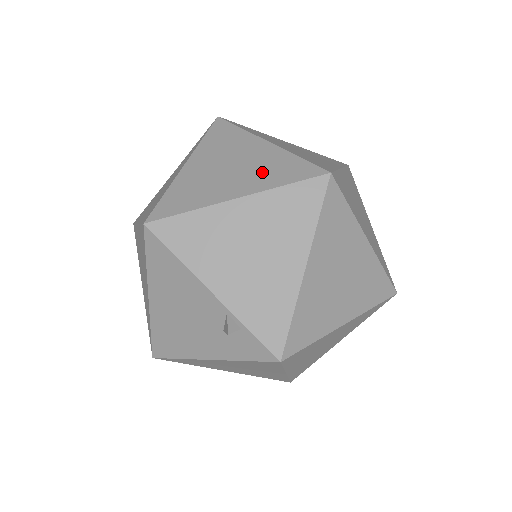
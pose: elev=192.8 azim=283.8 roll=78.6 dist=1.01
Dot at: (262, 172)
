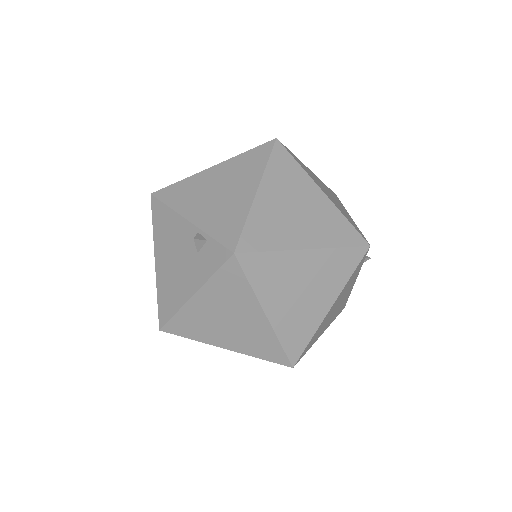
Dot at: occluded
